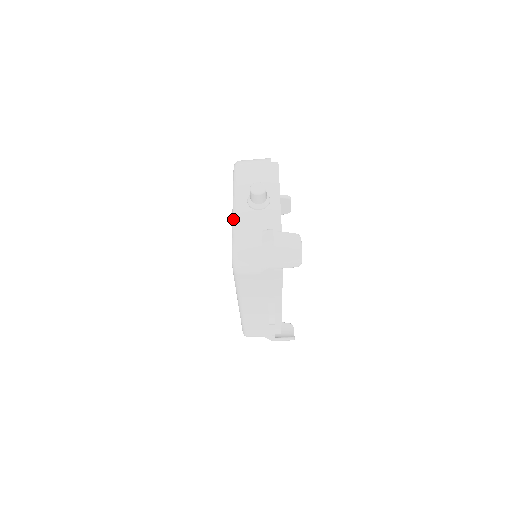
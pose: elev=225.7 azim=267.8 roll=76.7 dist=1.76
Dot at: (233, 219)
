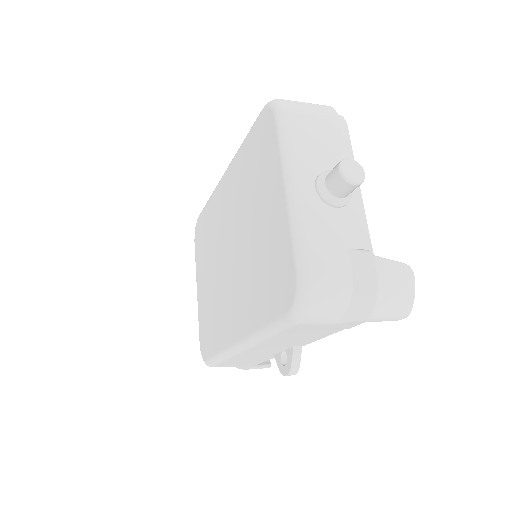
Dot at: (294, 219)
